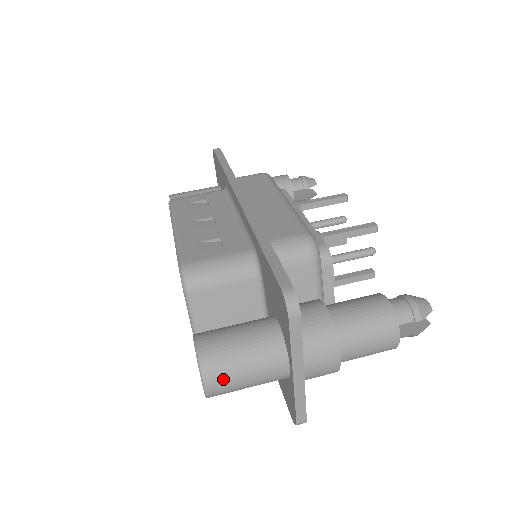
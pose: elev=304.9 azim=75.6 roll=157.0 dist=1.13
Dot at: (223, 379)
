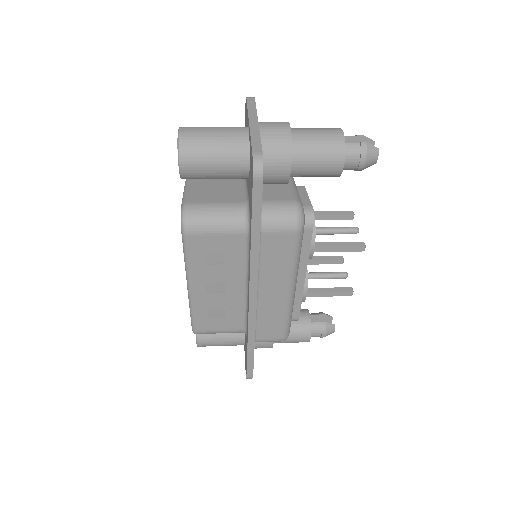
Dot at: (195, 128)
